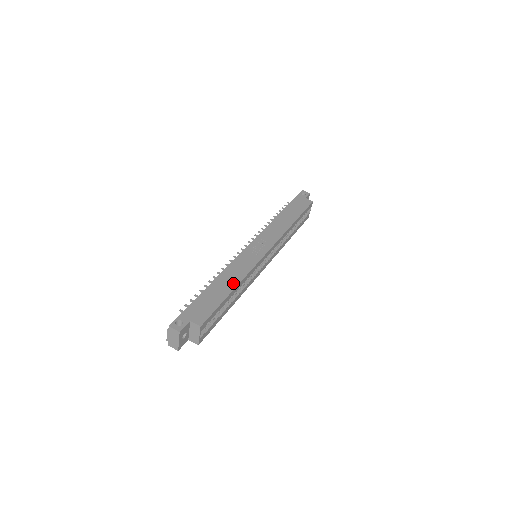
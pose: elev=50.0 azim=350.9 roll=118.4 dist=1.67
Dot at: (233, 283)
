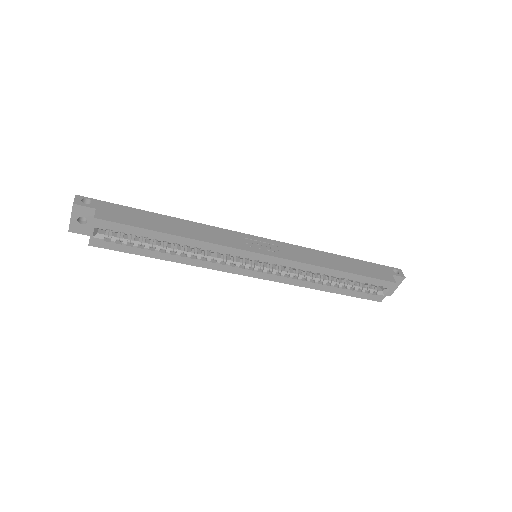
Dot at: (184, 233)
